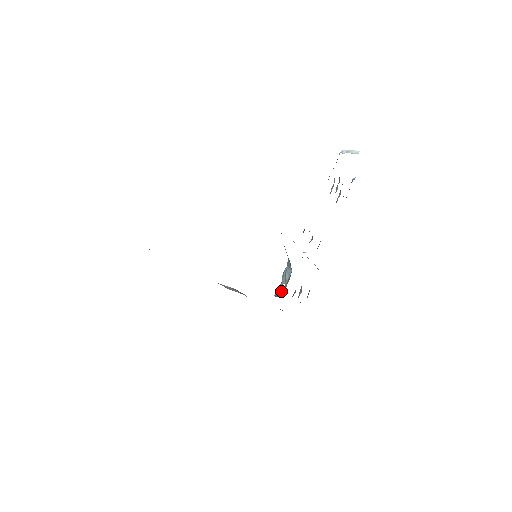
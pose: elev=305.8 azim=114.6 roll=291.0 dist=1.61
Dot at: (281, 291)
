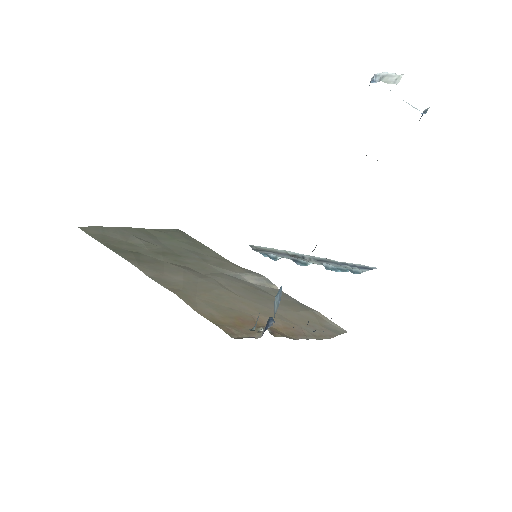
Dot at: (265, 329)
